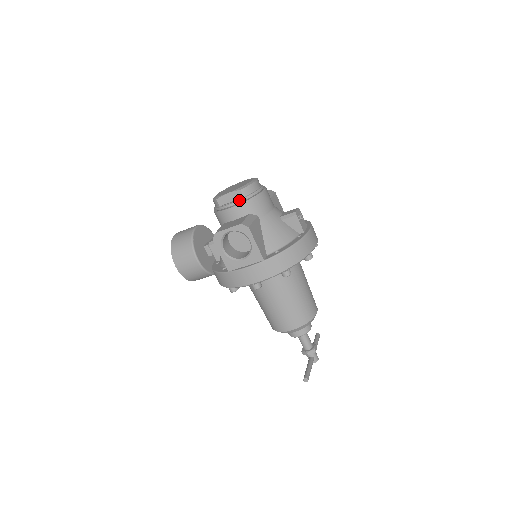
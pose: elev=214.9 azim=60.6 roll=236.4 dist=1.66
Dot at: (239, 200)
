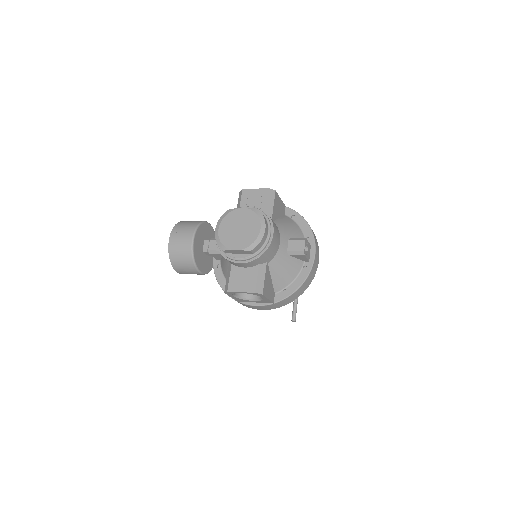
Dot at: (249, 258)
